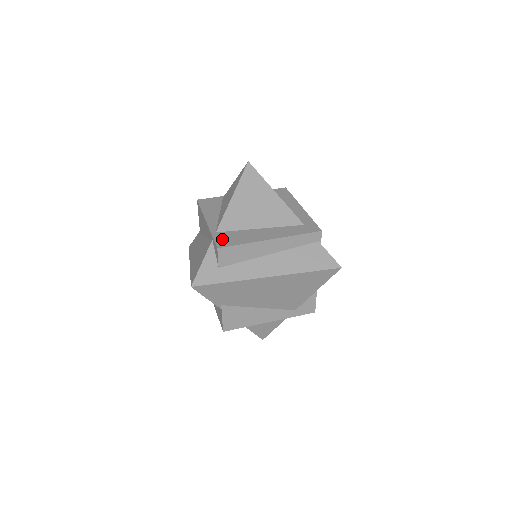
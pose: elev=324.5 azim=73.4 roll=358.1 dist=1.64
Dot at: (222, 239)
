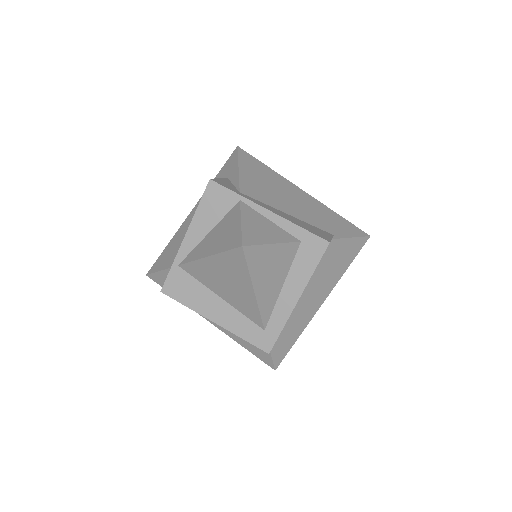
Dot at: (174, 282)
